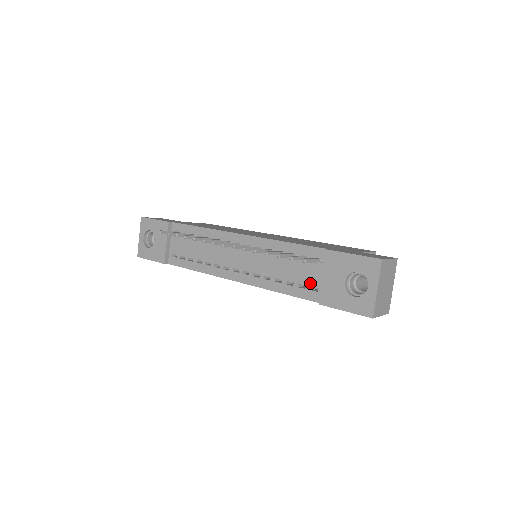
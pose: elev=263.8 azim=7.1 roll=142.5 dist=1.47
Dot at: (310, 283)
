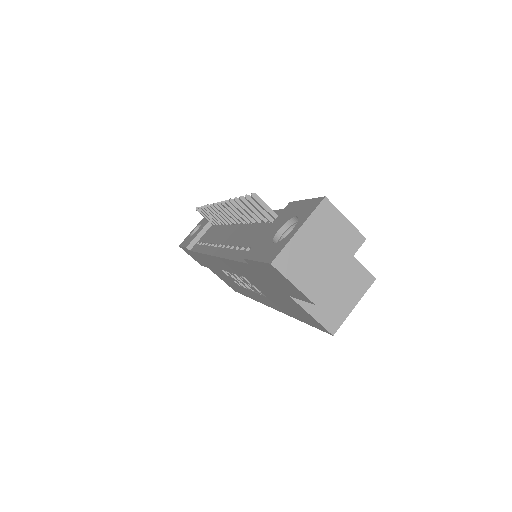
Dot at: occluded
